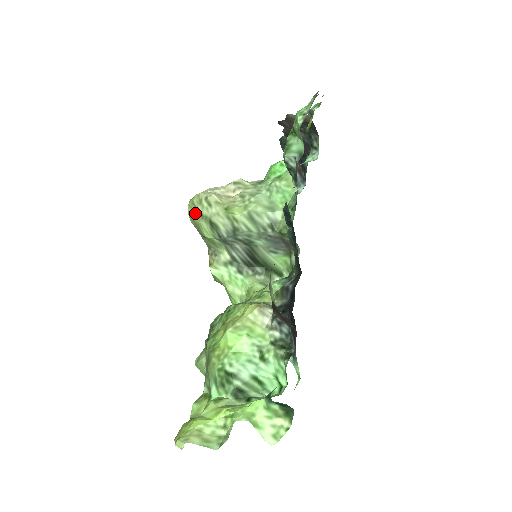
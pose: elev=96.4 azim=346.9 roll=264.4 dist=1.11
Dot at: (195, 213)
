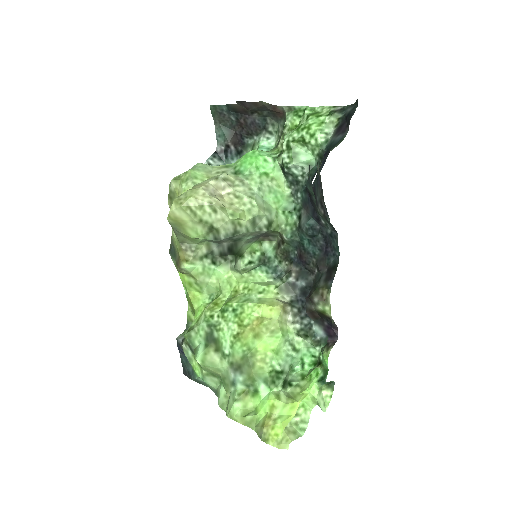
Dot at: (189, 217)
